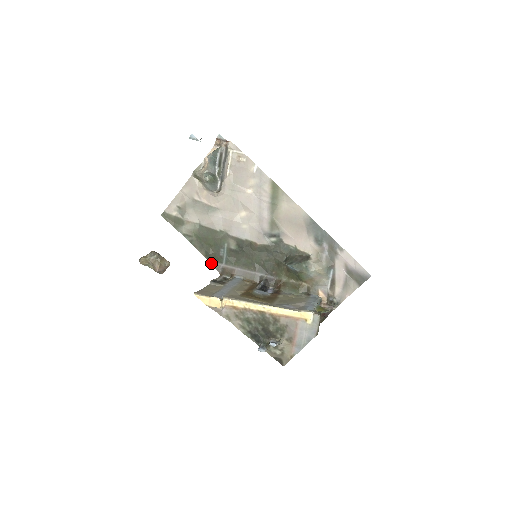
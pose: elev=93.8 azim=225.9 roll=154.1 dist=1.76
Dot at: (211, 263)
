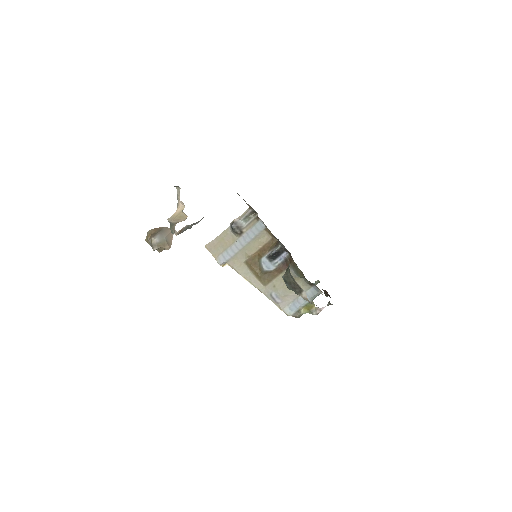
Dot at: occluded
